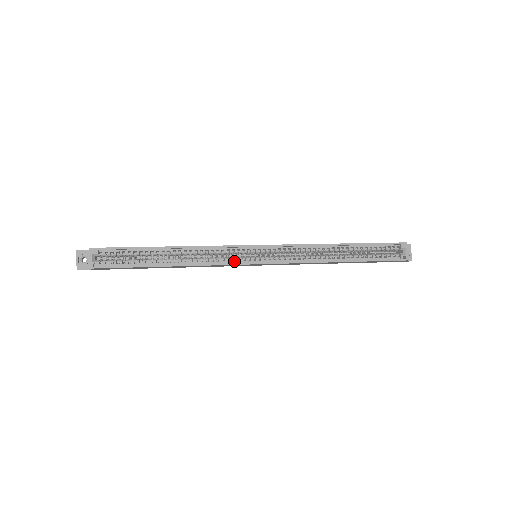
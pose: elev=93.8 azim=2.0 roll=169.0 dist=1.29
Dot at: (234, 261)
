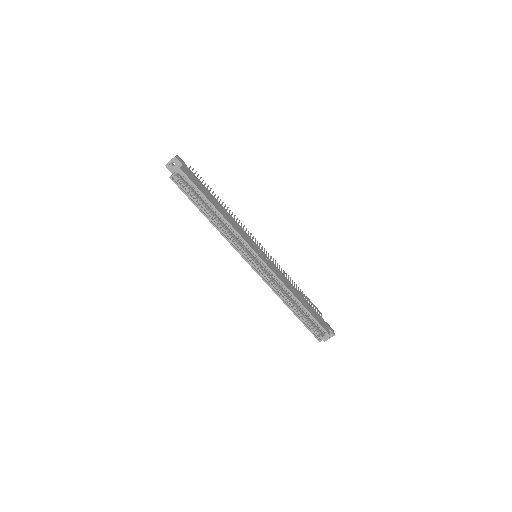
Dot at: (240, 250)
